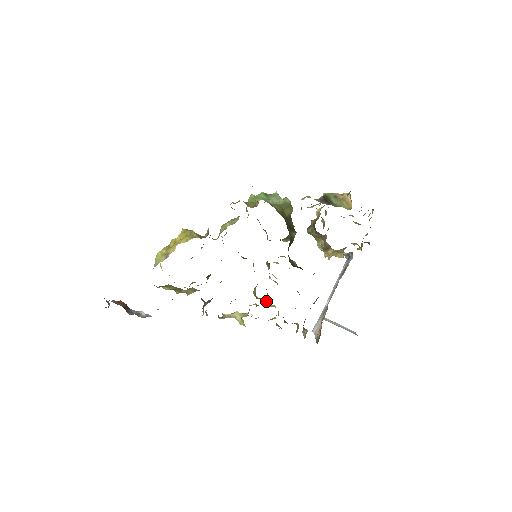
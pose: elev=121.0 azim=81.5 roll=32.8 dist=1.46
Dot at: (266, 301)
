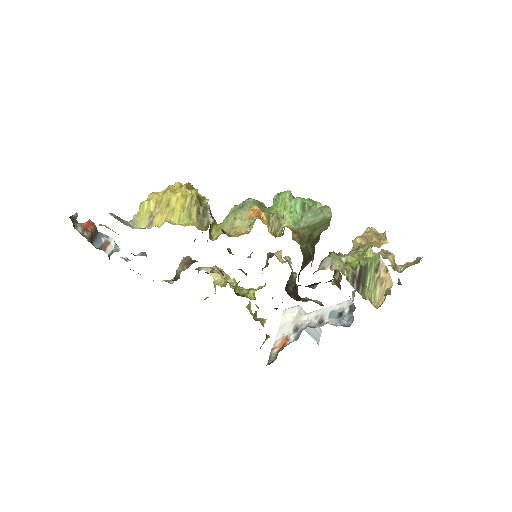
Dot at: (245, 293)
